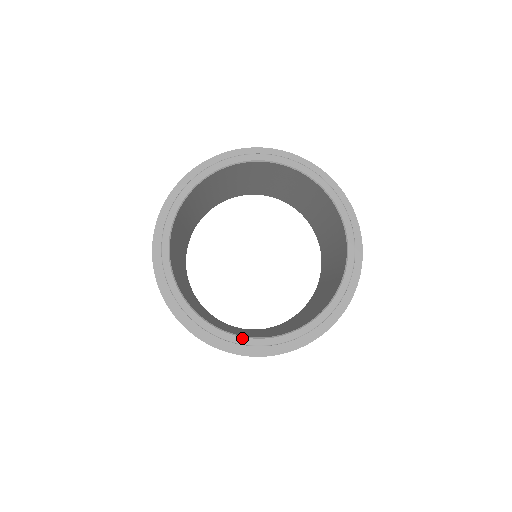
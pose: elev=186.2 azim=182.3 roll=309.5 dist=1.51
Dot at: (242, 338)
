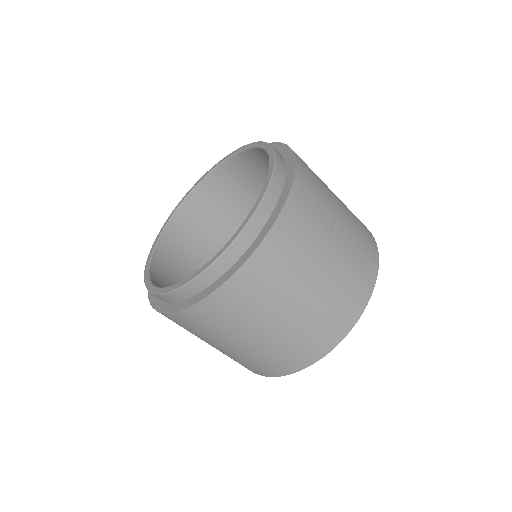
Dot at: (211, 260)
